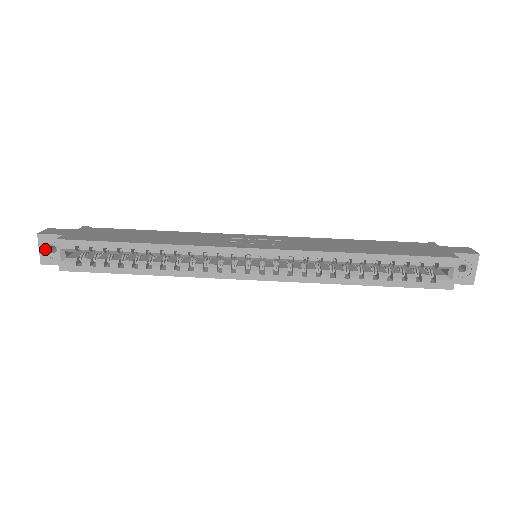
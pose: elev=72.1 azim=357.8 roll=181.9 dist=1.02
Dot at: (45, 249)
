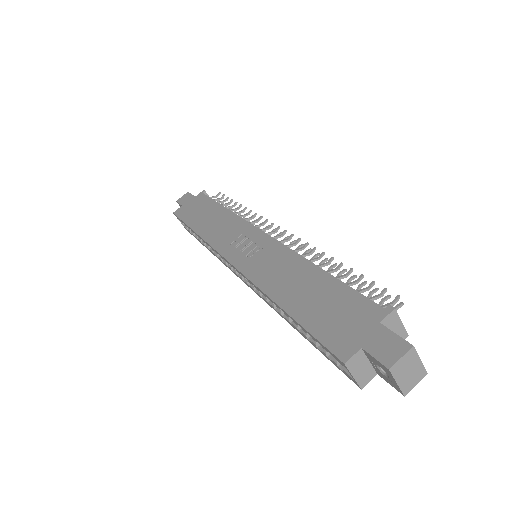
Dot at: occluded
